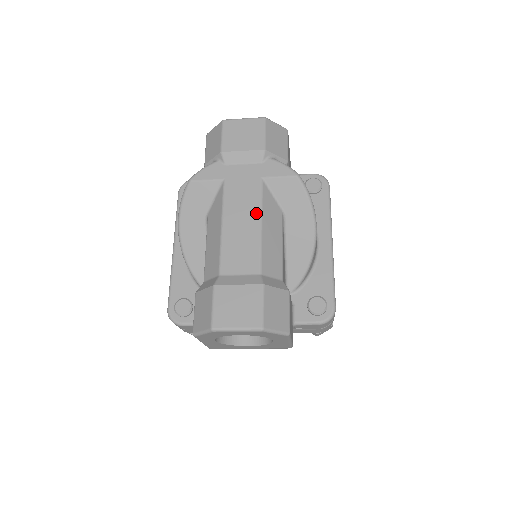
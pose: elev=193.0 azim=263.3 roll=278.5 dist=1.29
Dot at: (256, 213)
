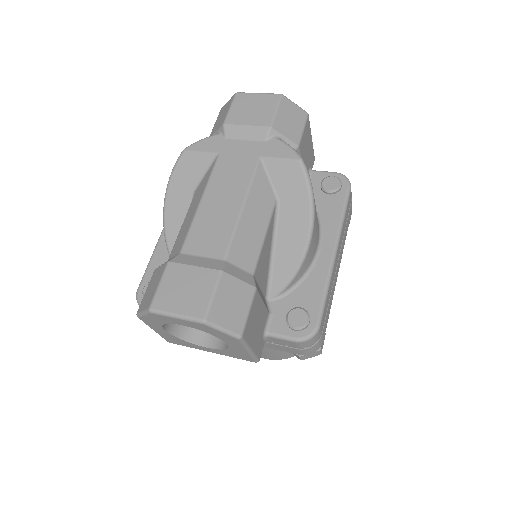
Dot at: (241, 193)
